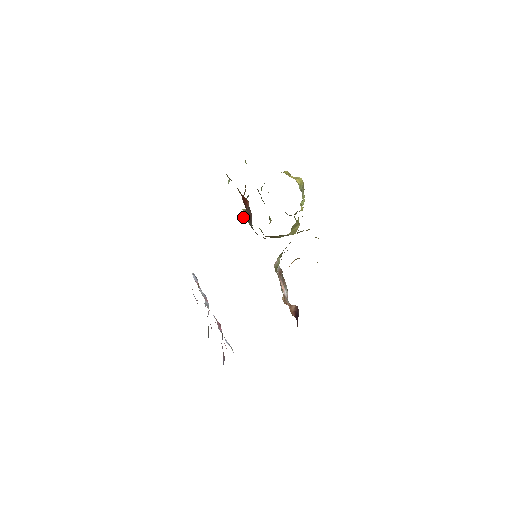
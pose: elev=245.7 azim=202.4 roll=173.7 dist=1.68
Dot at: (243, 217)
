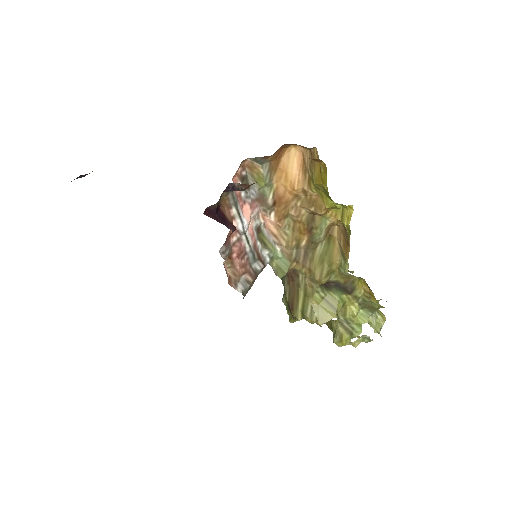
Dot at: occluded
